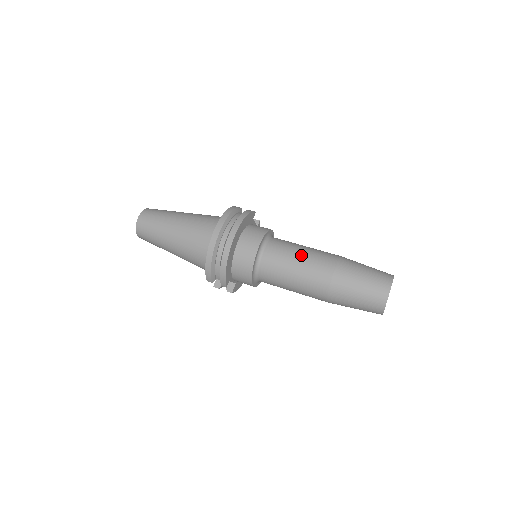
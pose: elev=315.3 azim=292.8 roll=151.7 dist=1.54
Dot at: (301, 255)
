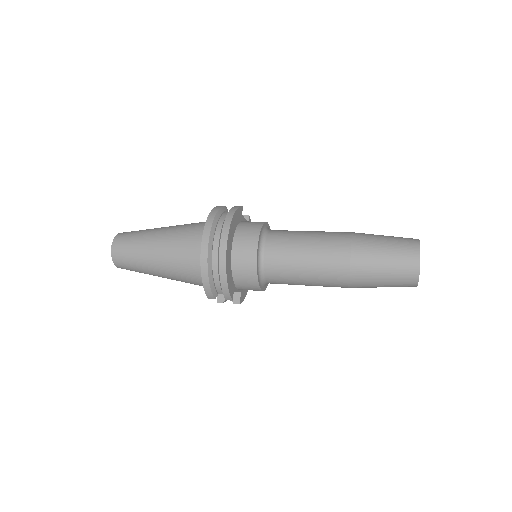
Dot at: (308, 243)
